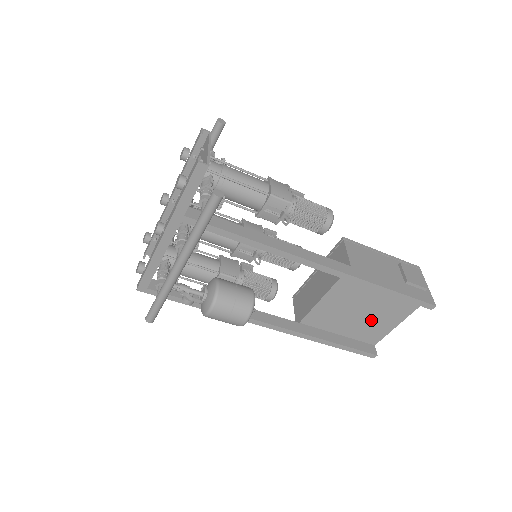
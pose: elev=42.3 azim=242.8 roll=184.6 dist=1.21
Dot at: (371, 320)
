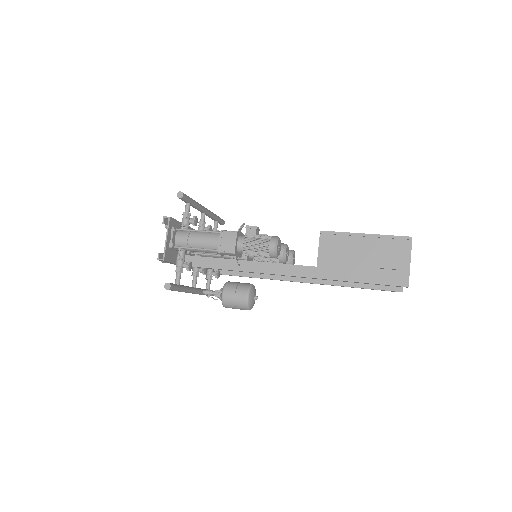
Dot at: occluded
